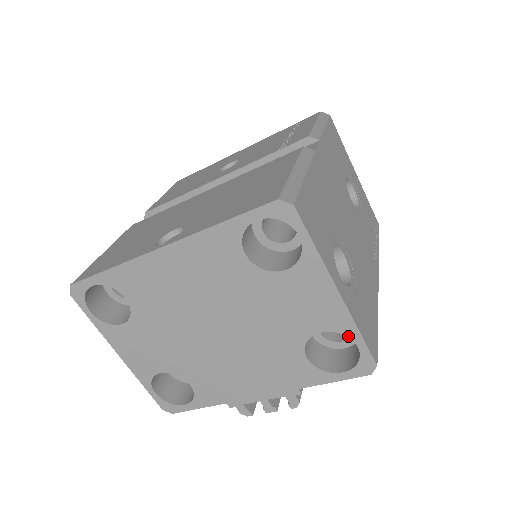
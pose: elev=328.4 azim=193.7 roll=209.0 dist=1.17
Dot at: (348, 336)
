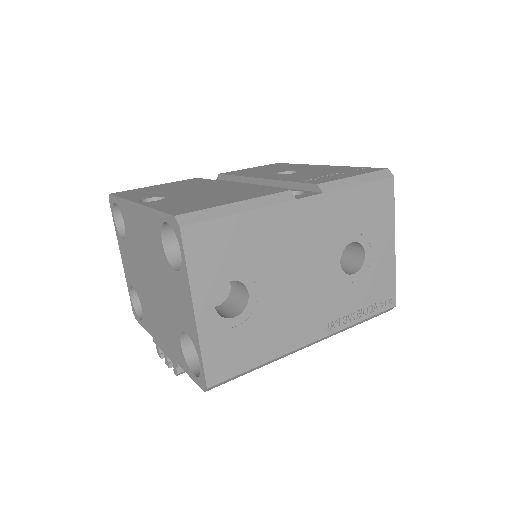
Dot at: (196, 350)
